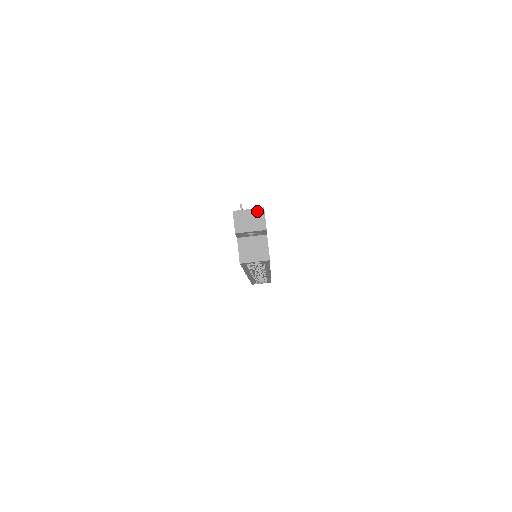
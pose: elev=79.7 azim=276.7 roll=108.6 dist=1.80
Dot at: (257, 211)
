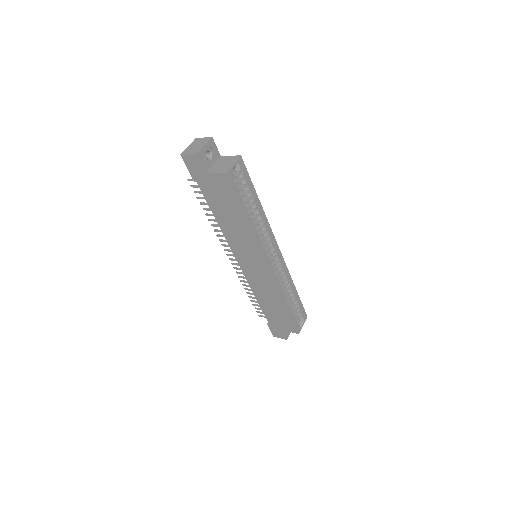
Dot at: (194, 142)
